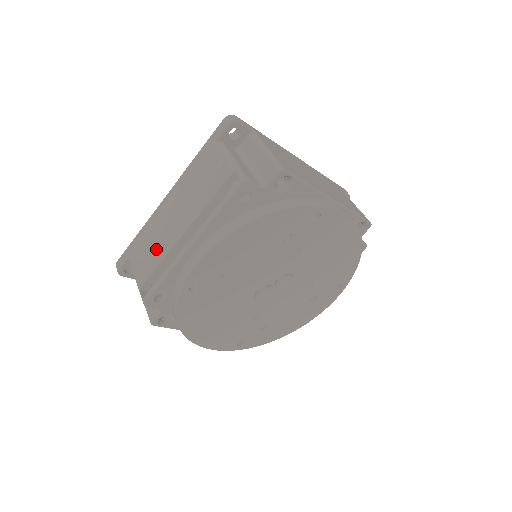
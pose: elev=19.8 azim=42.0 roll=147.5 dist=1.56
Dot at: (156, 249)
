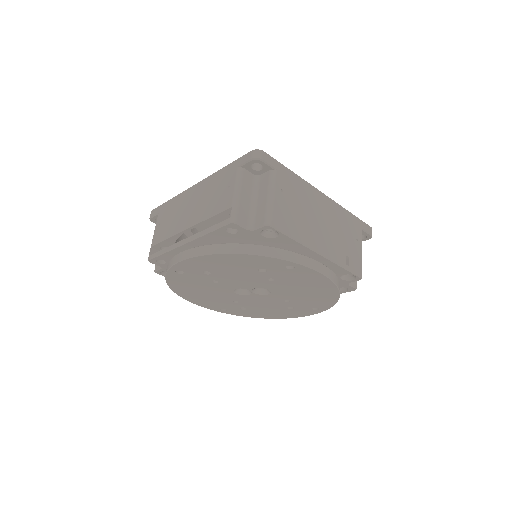
Dot at: (171, 224)
